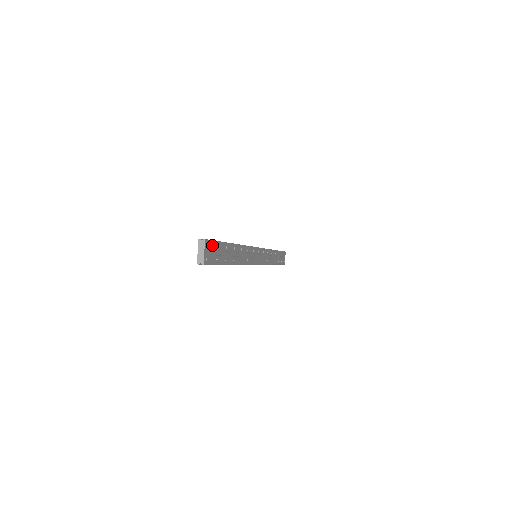
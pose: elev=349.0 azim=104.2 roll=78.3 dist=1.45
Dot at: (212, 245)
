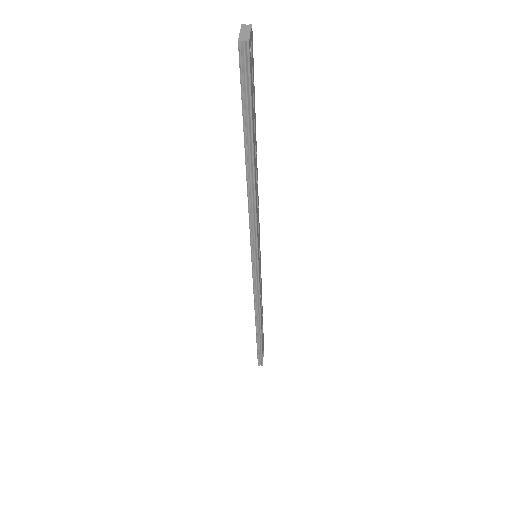
Dot at: (252, 60)
